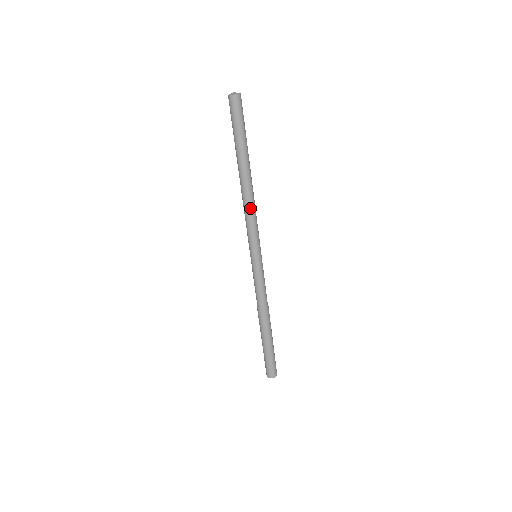
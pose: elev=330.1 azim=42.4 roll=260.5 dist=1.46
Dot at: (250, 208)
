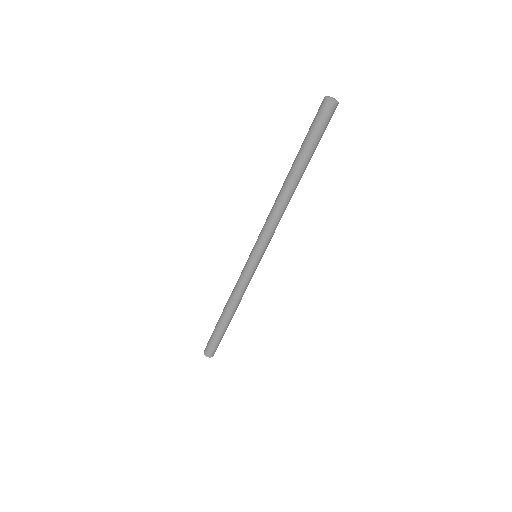
Dot at: (276, 214)
